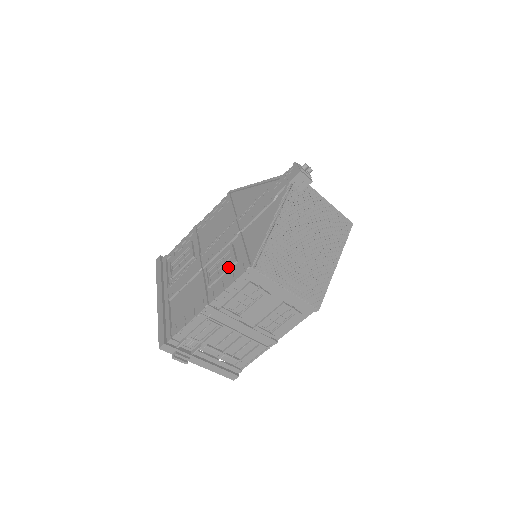
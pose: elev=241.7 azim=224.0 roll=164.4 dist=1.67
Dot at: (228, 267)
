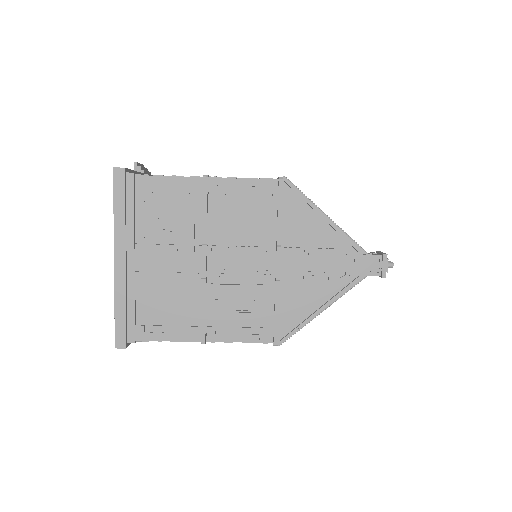
Dot at: (248, 317)
